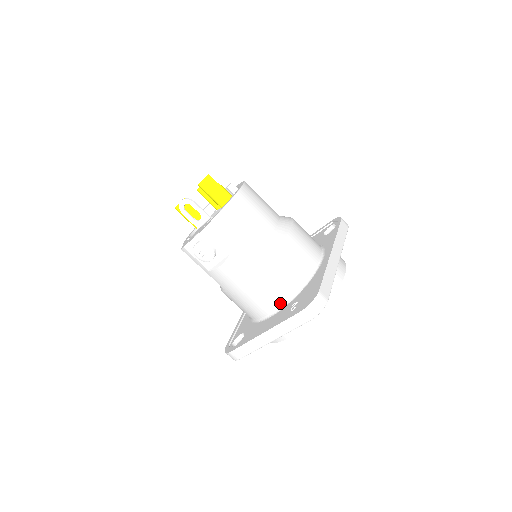
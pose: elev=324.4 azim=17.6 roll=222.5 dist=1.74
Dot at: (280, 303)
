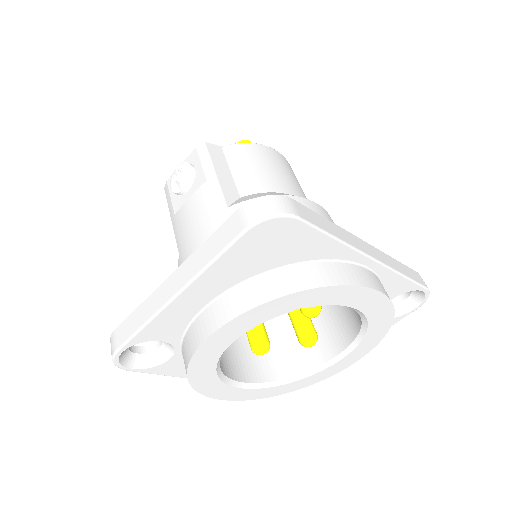
Dot at: occluded
